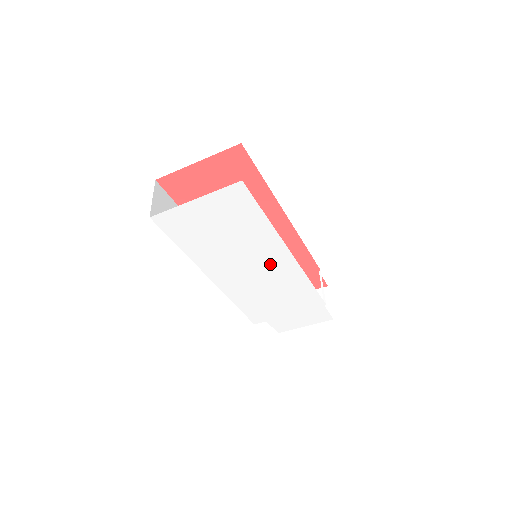
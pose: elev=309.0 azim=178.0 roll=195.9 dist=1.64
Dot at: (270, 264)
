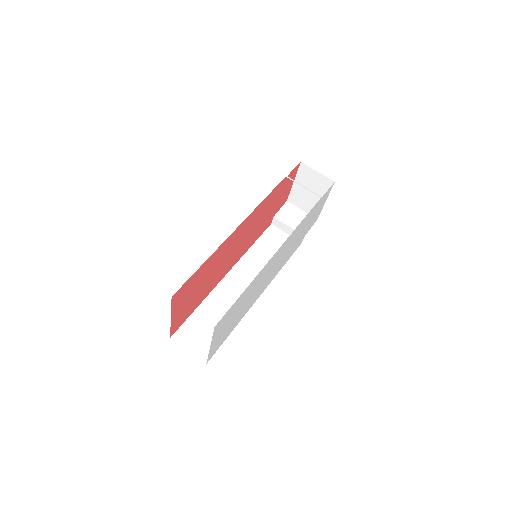
Dot at: (273, 263)
